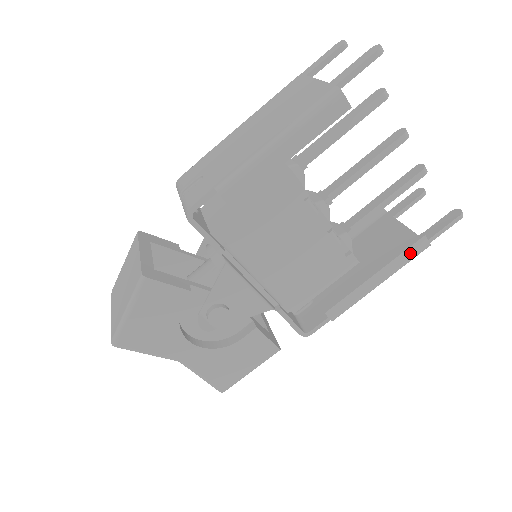
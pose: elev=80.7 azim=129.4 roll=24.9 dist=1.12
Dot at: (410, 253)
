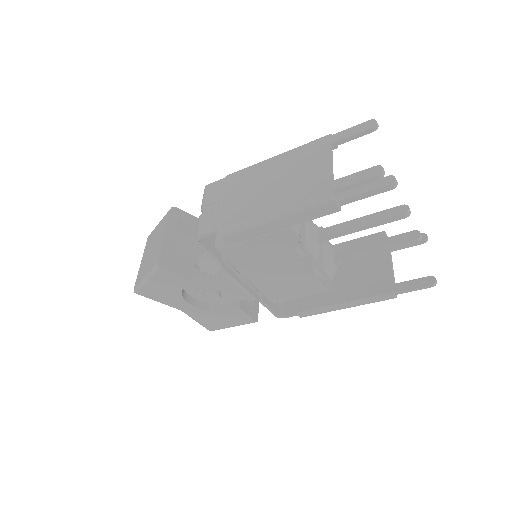
Dot at: (376, 299)
